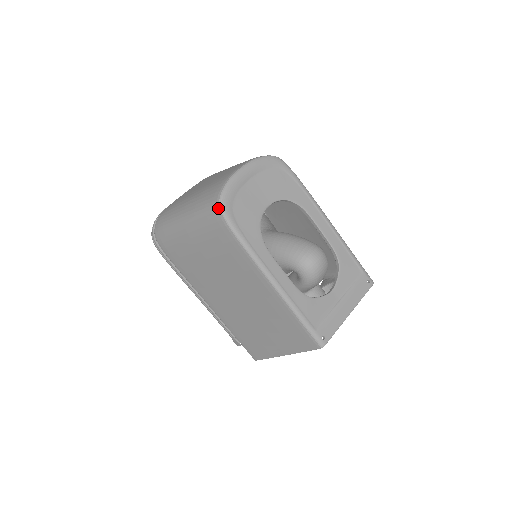
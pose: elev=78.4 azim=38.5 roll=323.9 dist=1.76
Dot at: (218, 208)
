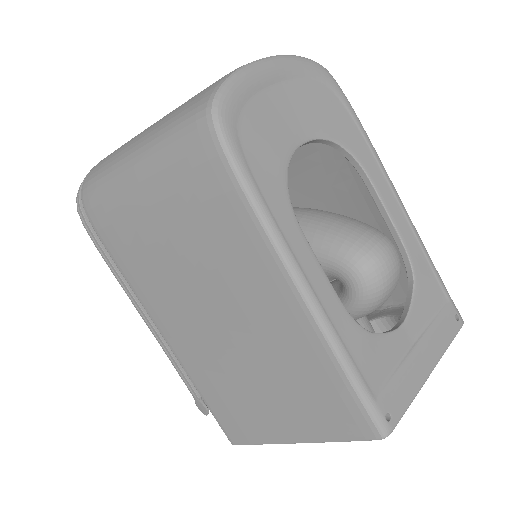
Dot at: (208, 116)
